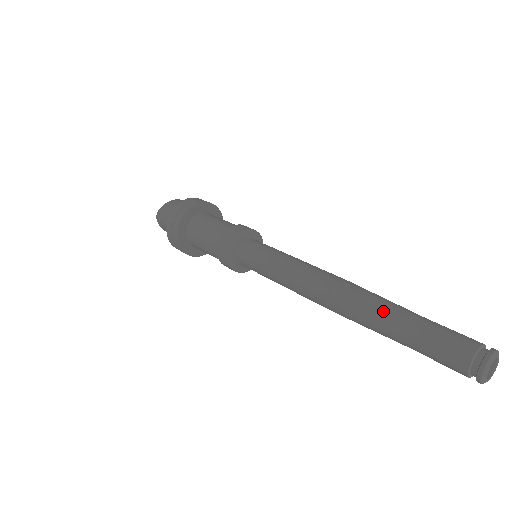
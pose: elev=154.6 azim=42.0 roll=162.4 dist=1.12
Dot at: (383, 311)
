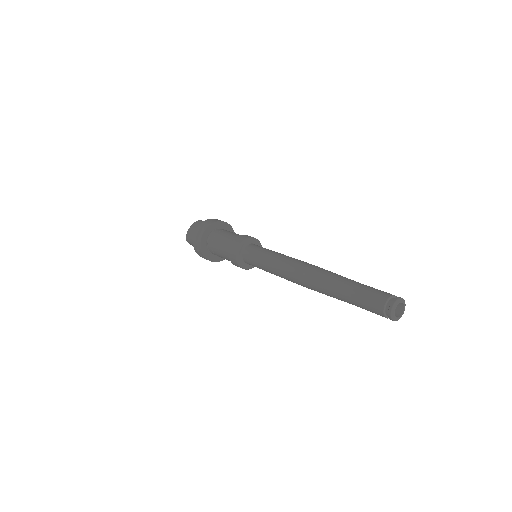
Dot at: (332, 286)
